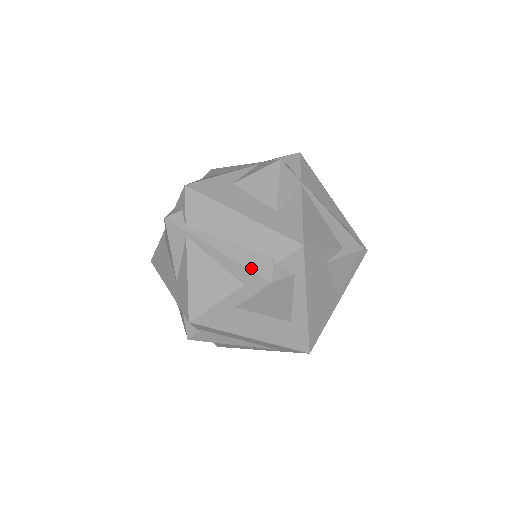
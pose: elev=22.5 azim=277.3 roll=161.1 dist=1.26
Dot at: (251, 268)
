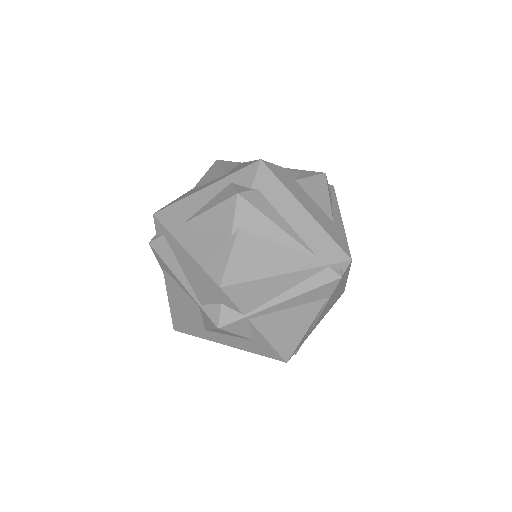
Dot at: (304, 171)
